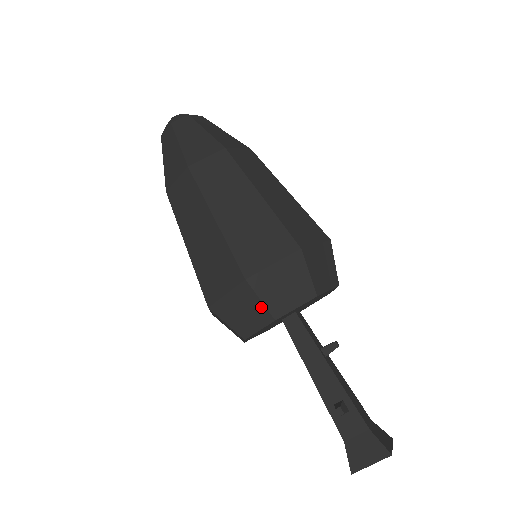
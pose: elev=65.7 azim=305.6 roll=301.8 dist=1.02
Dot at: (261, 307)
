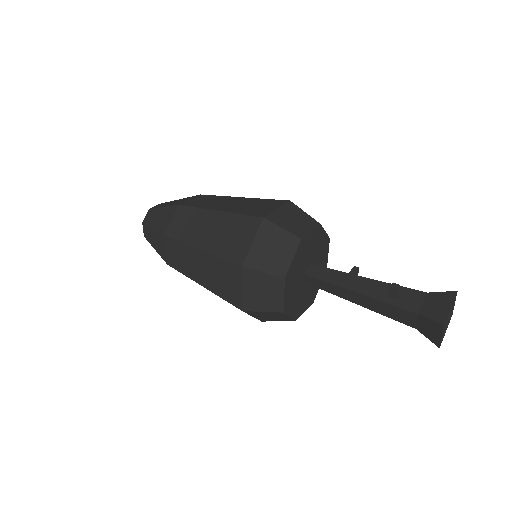
Dot at: (285, 234)
